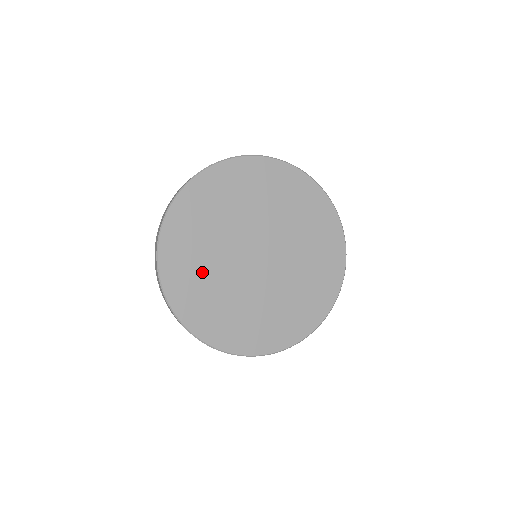
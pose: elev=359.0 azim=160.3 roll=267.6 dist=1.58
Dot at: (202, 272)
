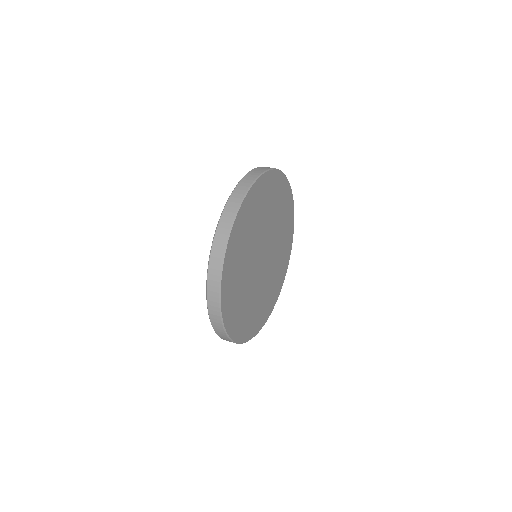
Dot at: (242, 256)
